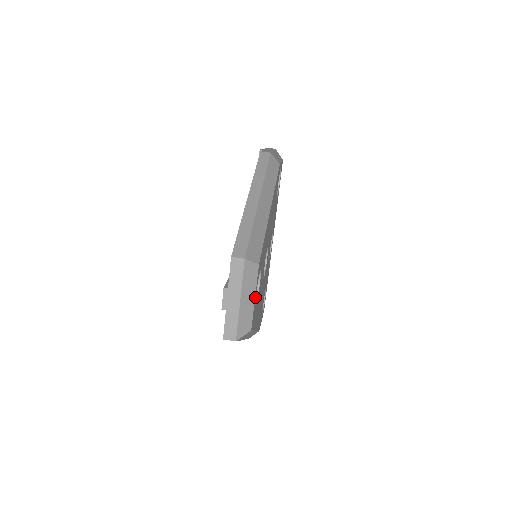
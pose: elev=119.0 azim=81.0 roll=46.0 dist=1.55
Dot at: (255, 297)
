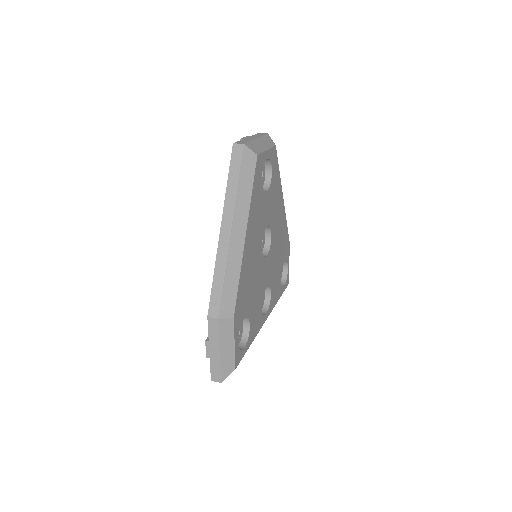
Dot at: (266, 155)
